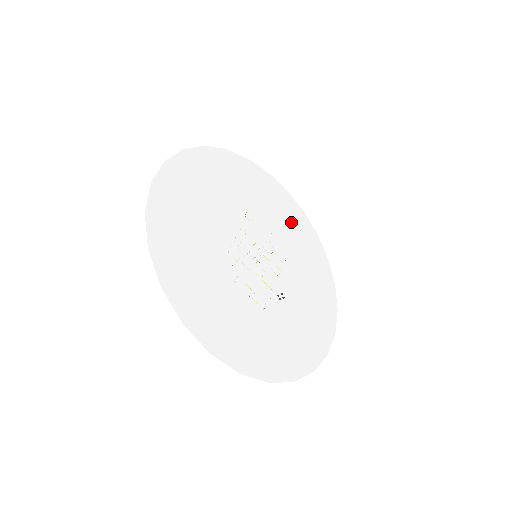
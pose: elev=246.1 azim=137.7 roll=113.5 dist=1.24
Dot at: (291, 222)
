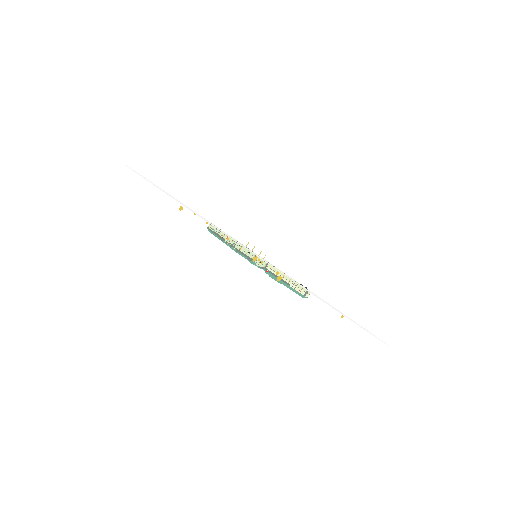
Dot at: occluded
